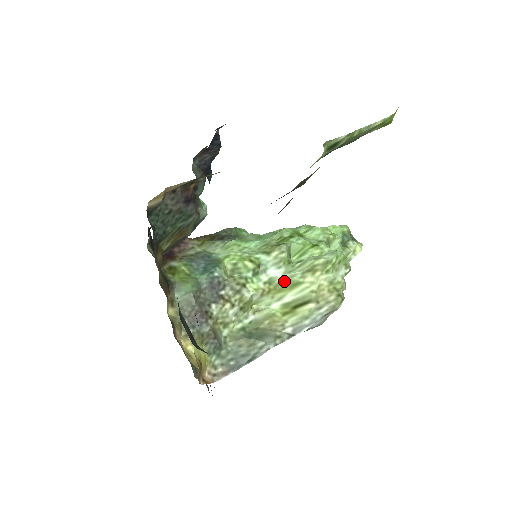
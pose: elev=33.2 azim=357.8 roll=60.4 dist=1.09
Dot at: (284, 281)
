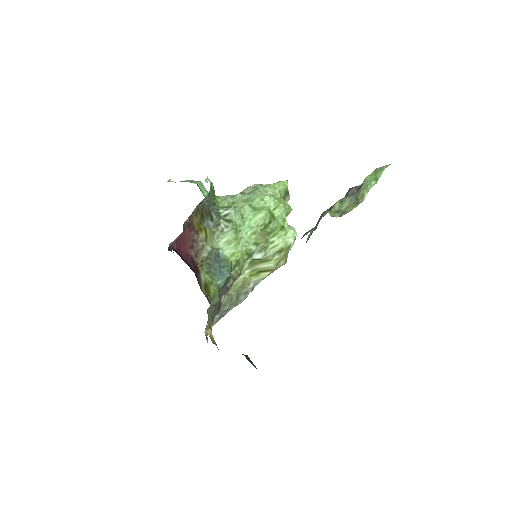
Dot at: occluded
